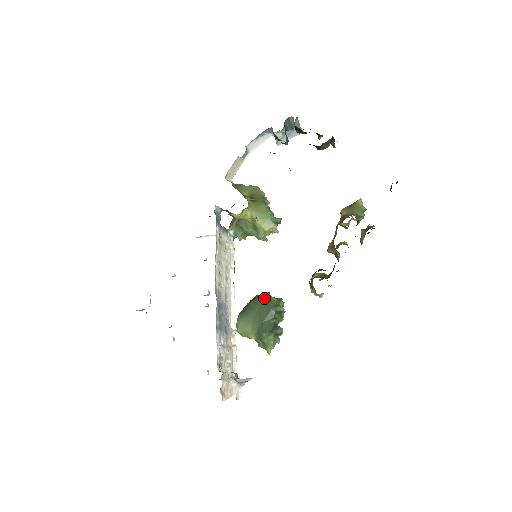
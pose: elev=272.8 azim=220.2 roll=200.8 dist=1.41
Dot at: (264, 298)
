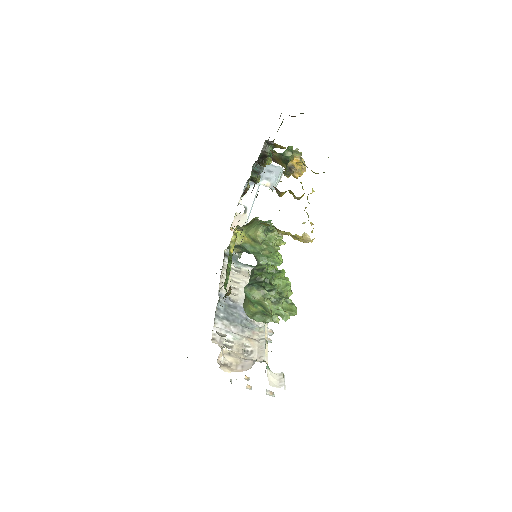
Dot at: occluded
